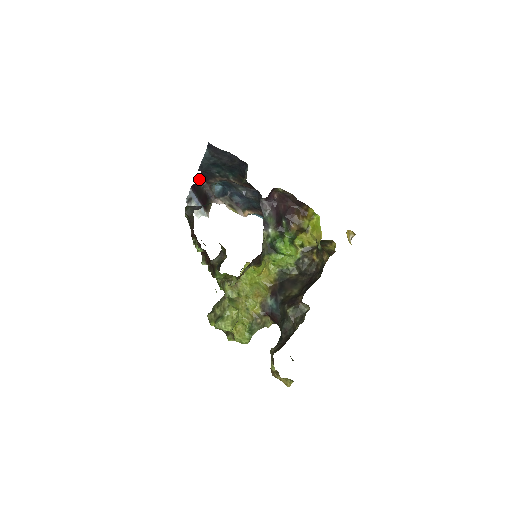
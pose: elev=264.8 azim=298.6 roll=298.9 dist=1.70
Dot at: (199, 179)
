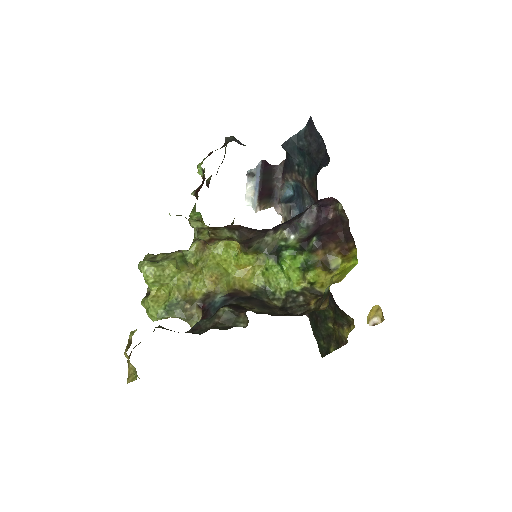
Dot at: (278, 166)
